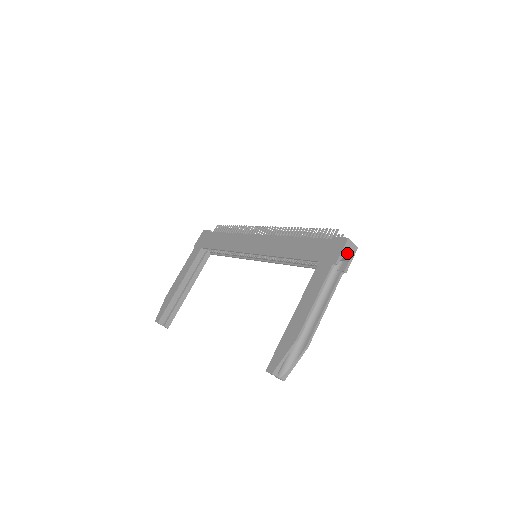
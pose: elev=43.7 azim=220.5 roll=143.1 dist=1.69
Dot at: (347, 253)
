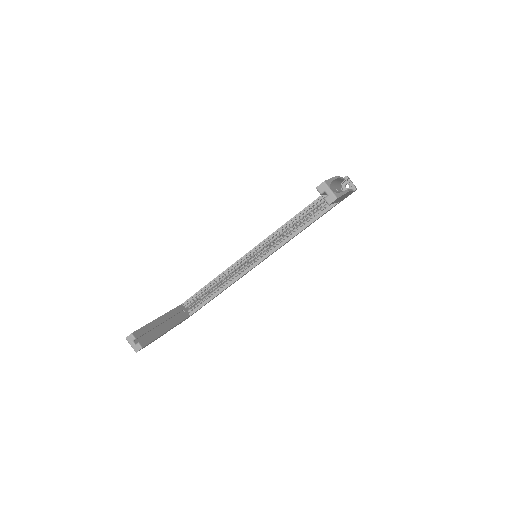
Dot at: (351, 182)
